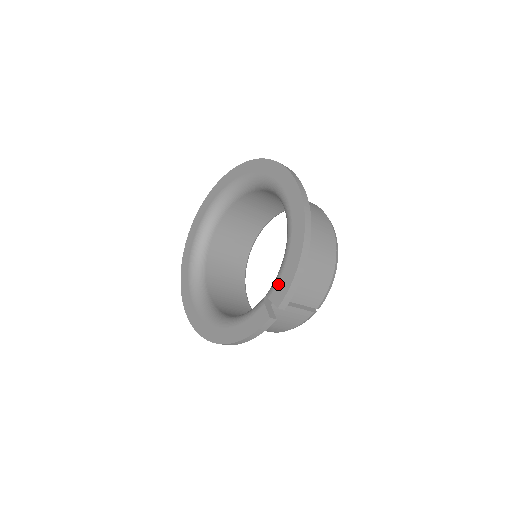
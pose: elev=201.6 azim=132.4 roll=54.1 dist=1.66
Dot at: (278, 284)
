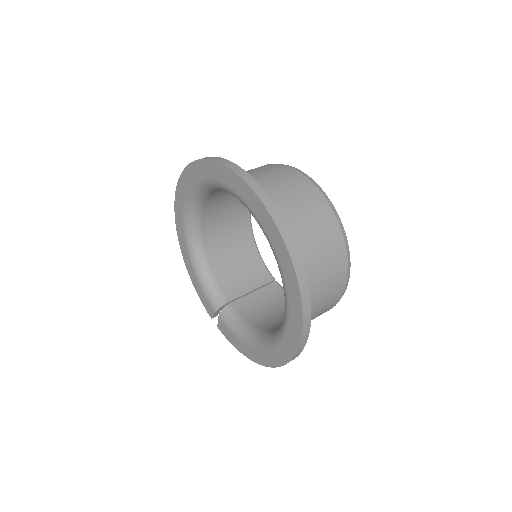
Dot at: (227, 330)
